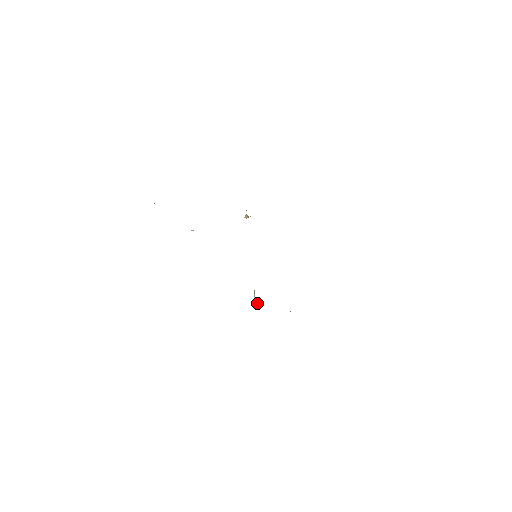
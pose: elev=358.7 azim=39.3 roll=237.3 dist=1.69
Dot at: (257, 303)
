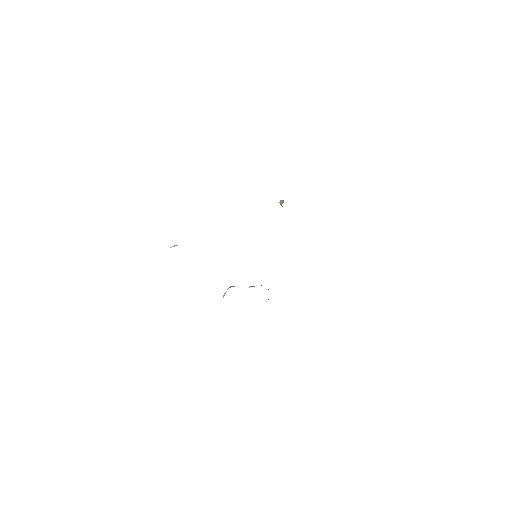
Dot at: occluded
